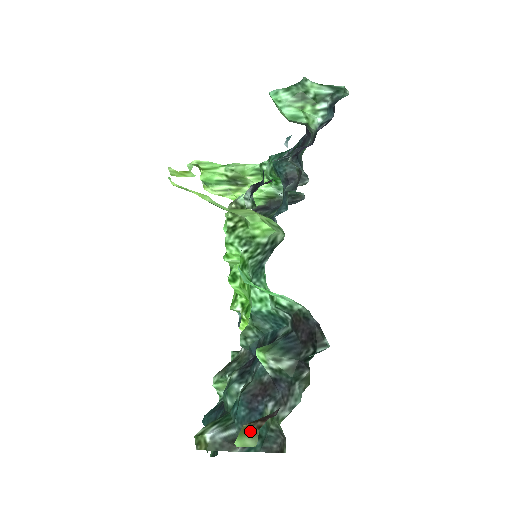
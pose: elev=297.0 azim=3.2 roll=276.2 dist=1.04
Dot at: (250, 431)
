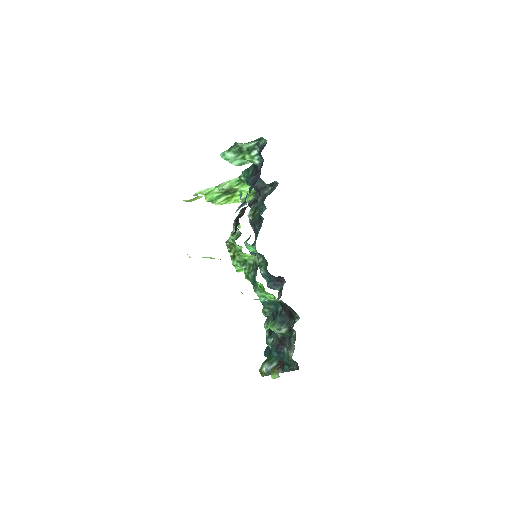
Dot at: (275, 371)
